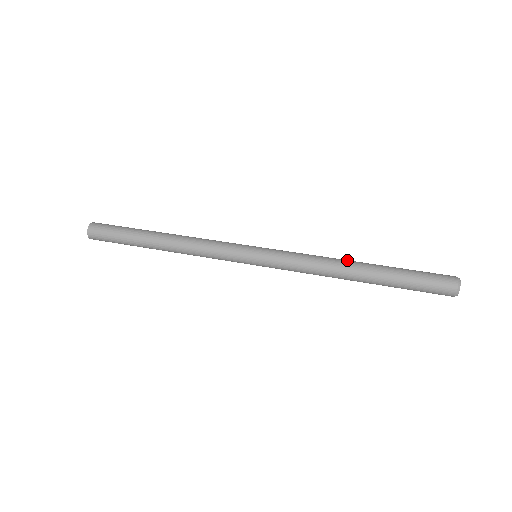
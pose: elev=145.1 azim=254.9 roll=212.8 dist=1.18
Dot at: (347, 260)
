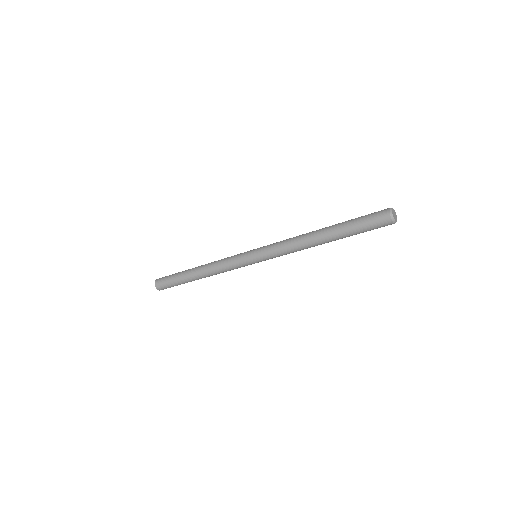
Dot at: occluded
